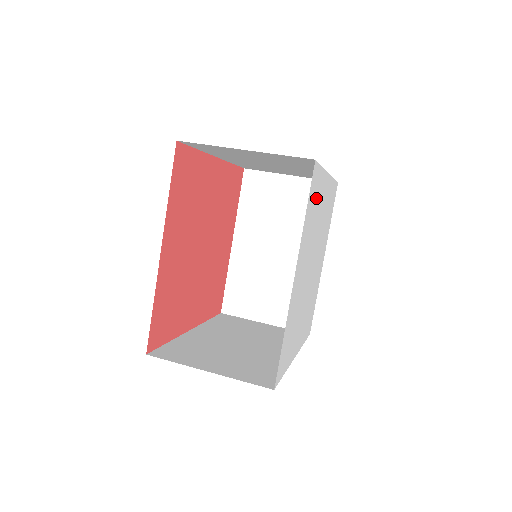
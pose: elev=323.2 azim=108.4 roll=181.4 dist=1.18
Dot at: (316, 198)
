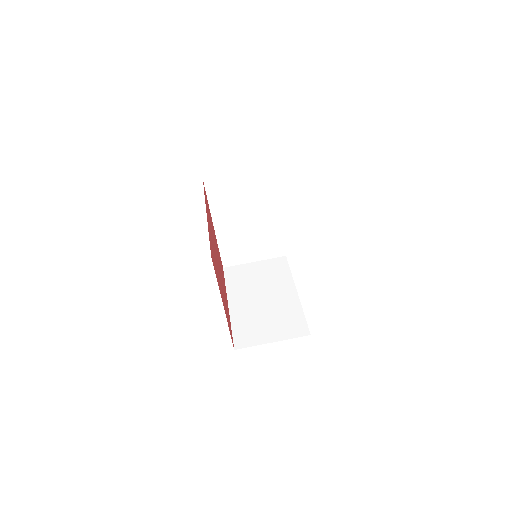
Dot at: occluded
